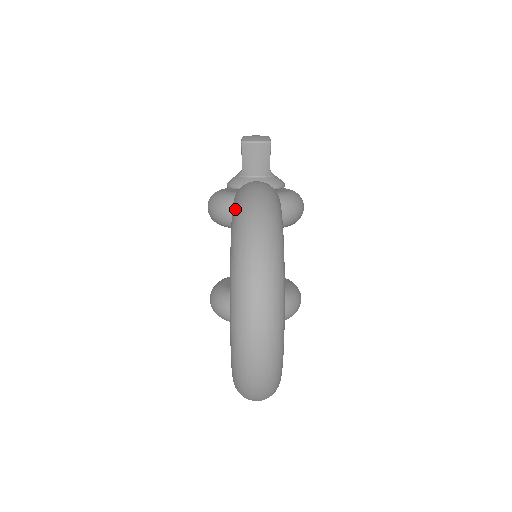
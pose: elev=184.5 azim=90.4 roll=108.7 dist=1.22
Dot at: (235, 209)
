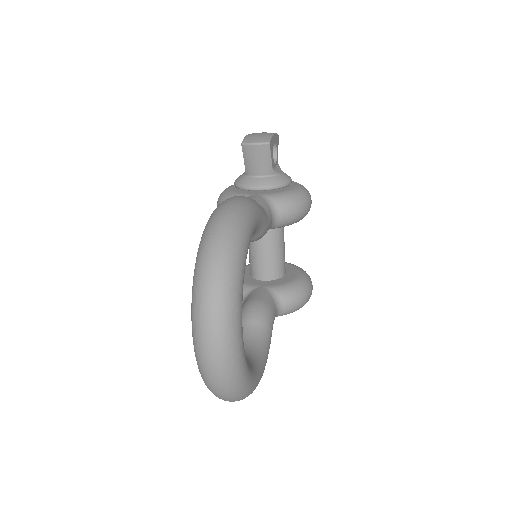
Dot at: (203, 233)
